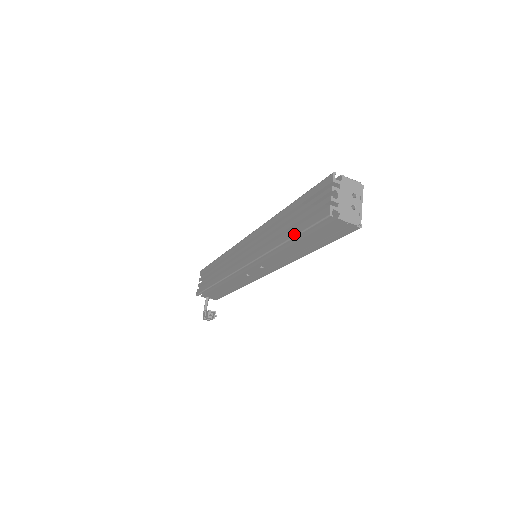
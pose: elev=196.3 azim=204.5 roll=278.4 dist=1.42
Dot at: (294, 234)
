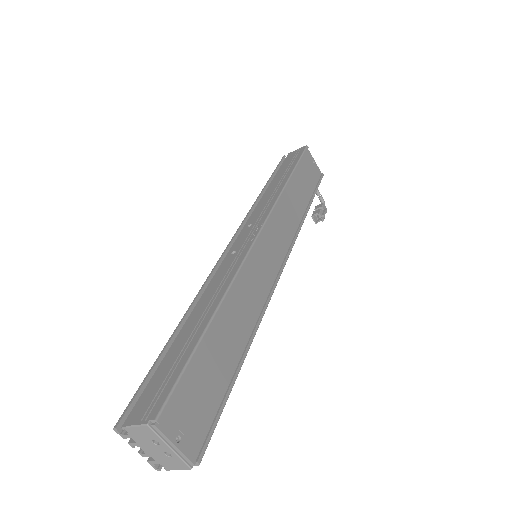
Dot at: occluded
